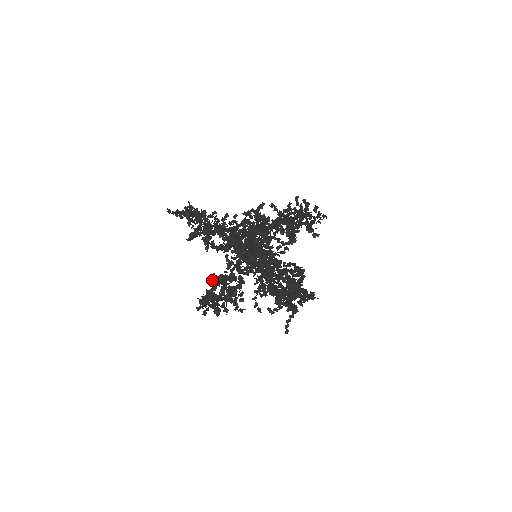
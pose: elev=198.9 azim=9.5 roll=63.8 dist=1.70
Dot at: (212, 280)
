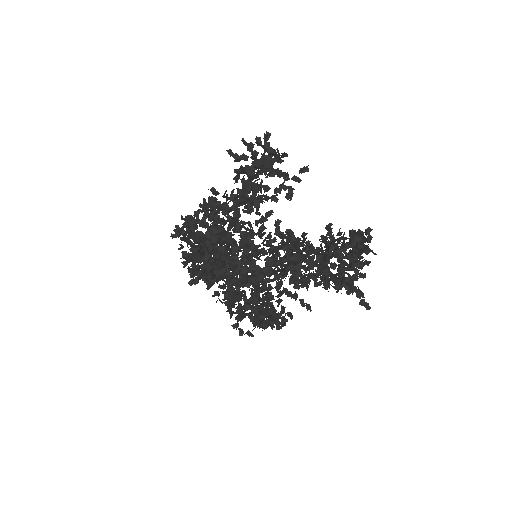
Dot at: occluded
